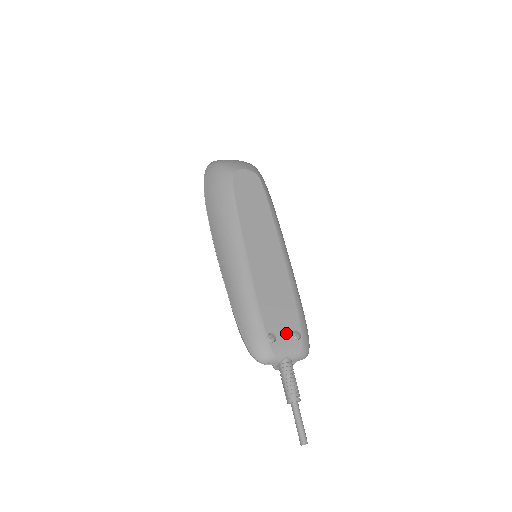
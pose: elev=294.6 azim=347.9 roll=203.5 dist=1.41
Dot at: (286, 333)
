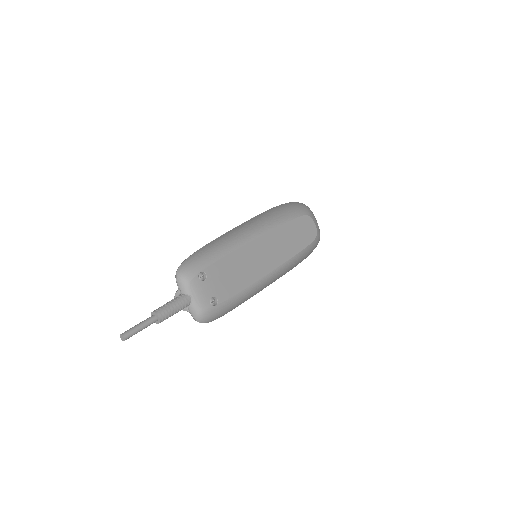
Dot at: (211, 289)
